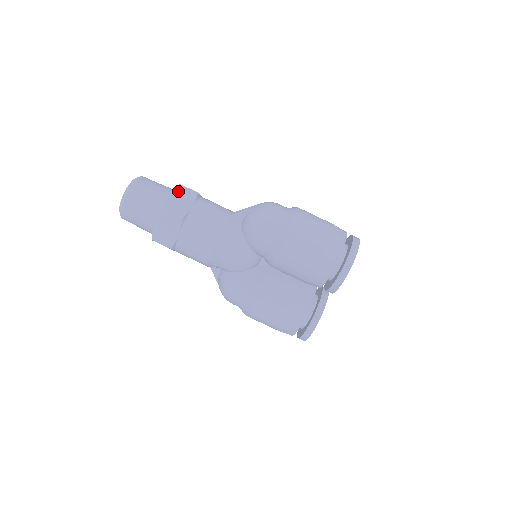
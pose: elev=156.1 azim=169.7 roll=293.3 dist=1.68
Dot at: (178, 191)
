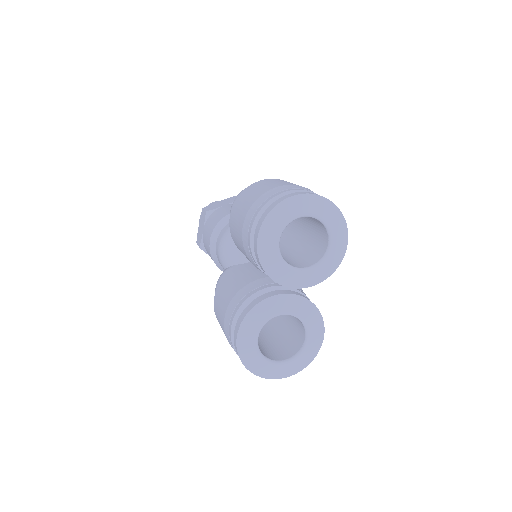
Dot at: (228, 199)
